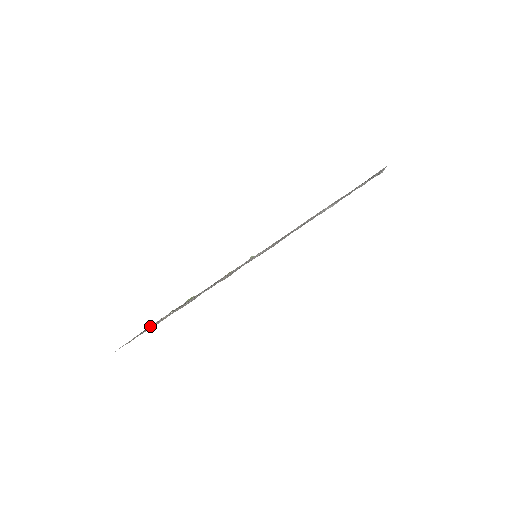
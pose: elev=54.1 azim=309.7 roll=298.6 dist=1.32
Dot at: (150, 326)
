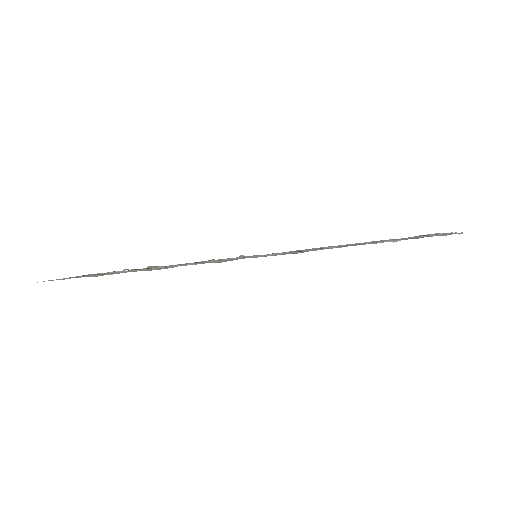
Dot at: occluded
